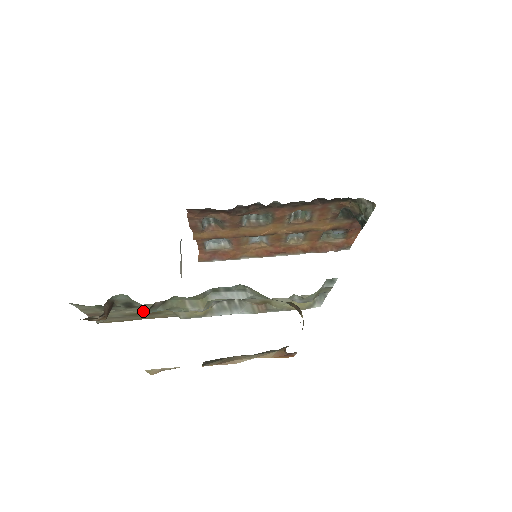
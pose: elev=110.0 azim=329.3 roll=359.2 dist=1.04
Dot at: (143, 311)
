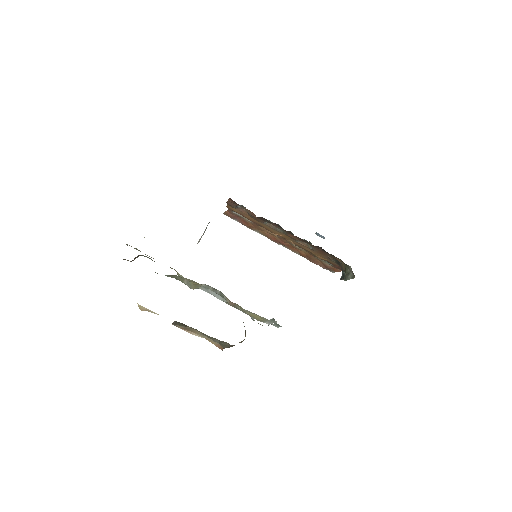
Dot at: occluded
